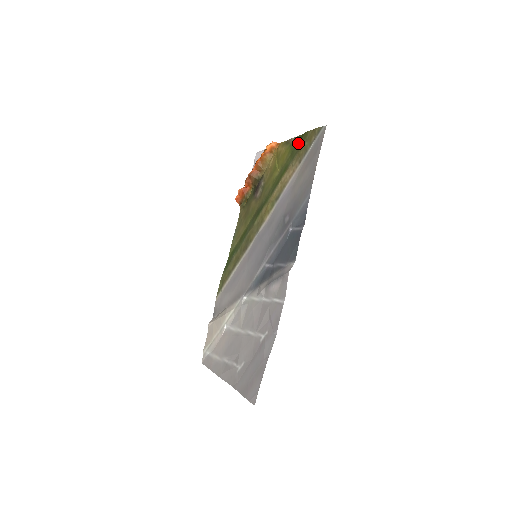
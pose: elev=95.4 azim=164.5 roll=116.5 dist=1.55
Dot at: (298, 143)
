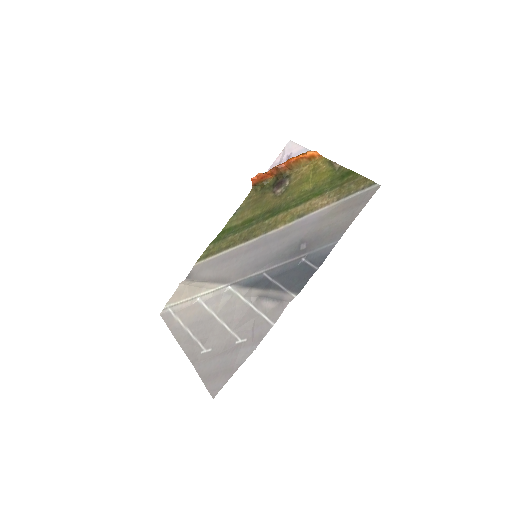
Dot at: (343, 177)
